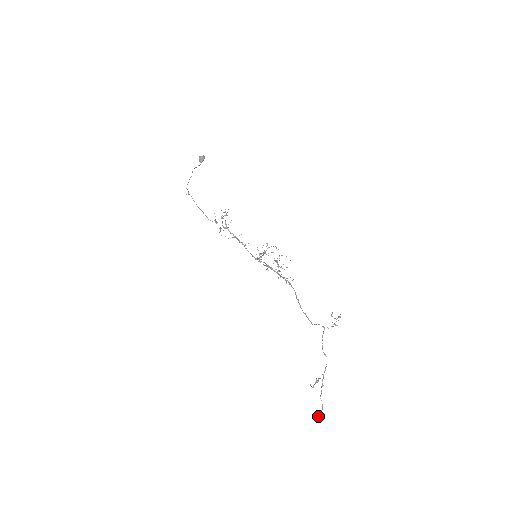
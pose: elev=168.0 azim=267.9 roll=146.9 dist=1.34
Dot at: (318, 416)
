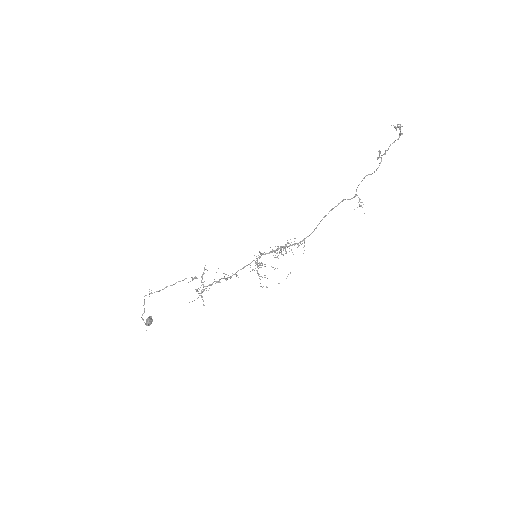
Dot at: (400, 128)
